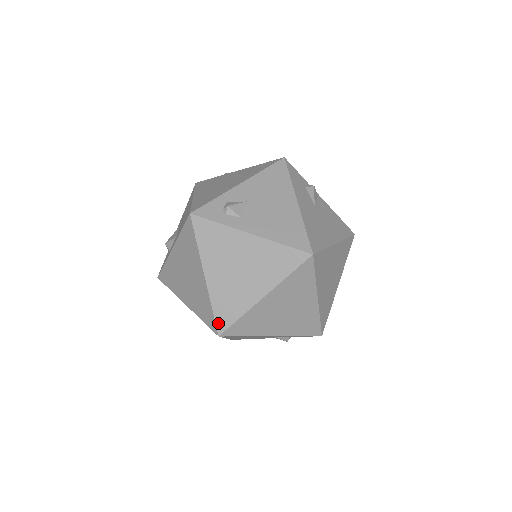
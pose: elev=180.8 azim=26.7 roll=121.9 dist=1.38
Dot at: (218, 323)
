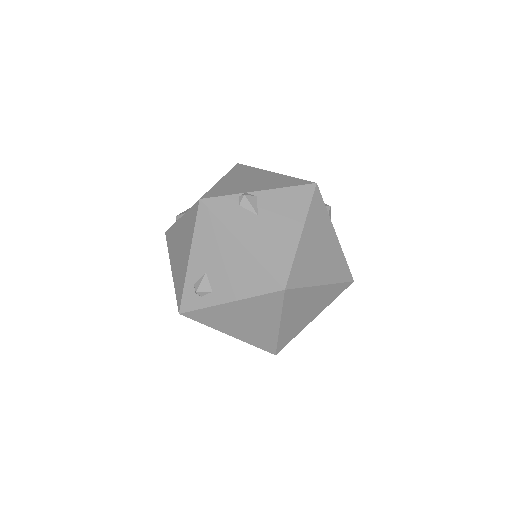
Dot at: (267, 350)
